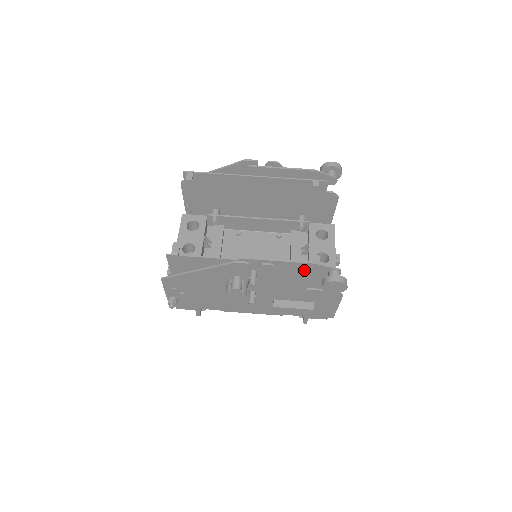
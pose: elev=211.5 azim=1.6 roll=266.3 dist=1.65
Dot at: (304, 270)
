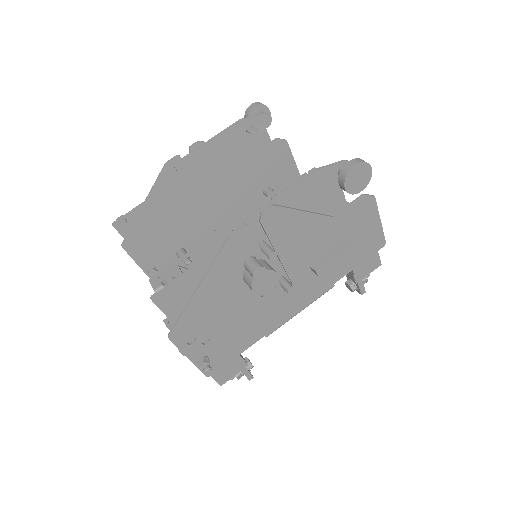
Dot at: (311, 192)
